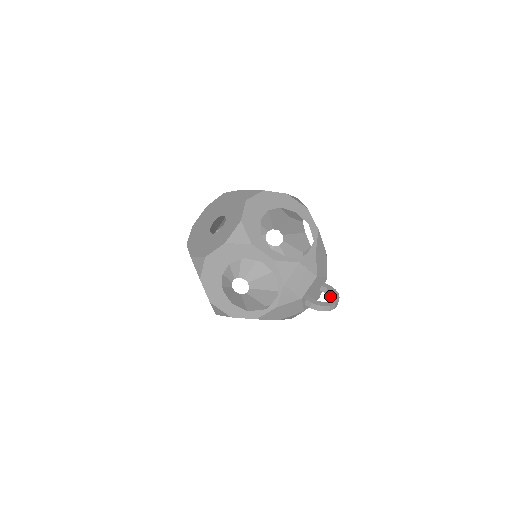
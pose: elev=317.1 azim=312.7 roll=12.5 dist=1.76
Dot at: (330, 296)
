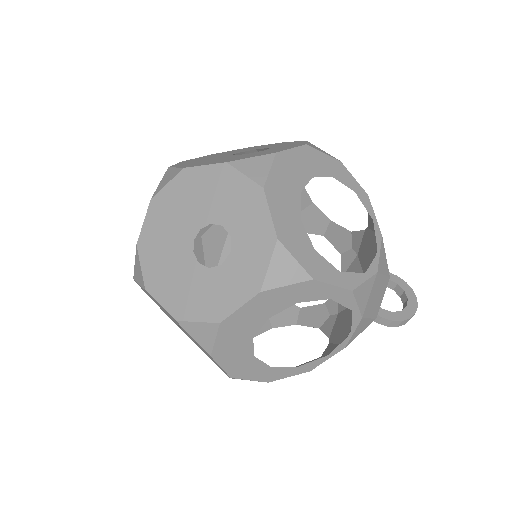
Dot at: (394, 289)
